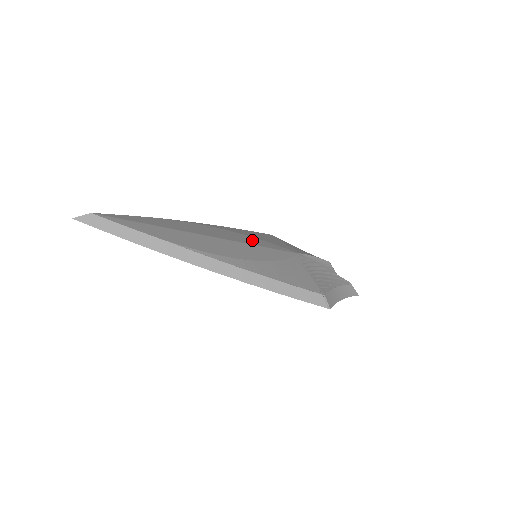
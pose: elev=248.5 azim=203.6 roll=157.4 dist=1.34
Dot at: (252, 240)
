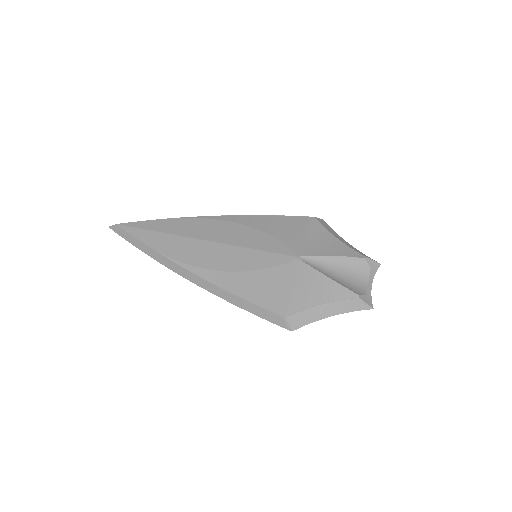
Dot at: (256, 239)
